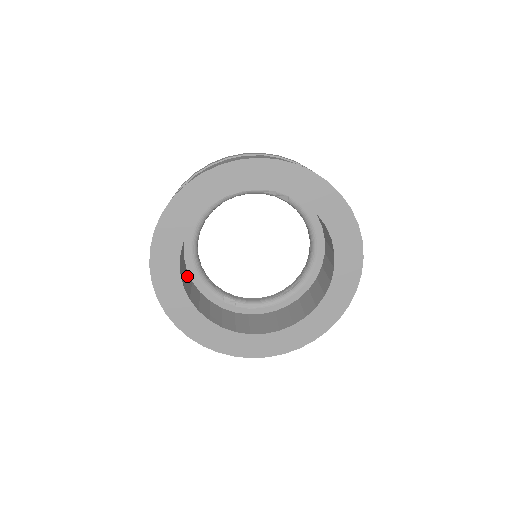
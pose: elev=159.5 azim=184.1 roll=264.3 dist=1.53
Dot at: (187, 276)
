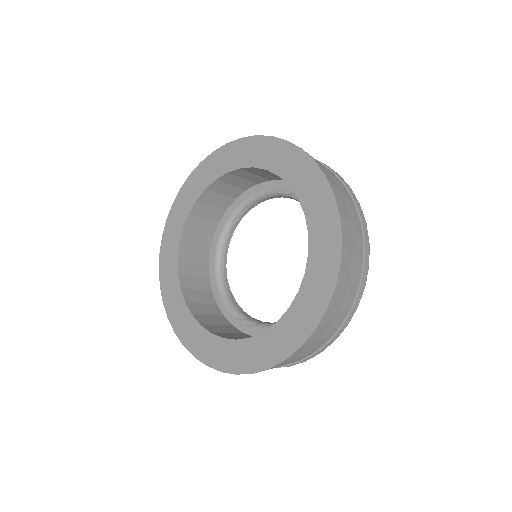
Dot at: (203, 280)
